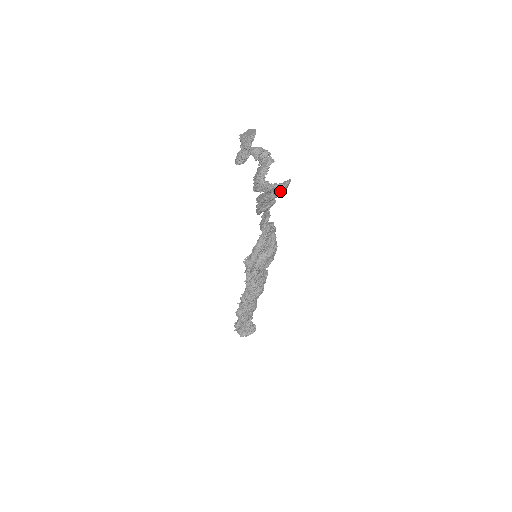
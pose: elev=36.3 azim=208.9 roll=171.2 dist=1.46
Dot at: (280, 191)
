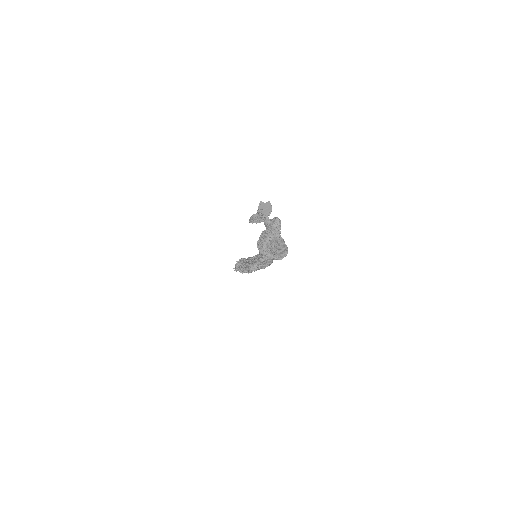
Dot at: occluded
